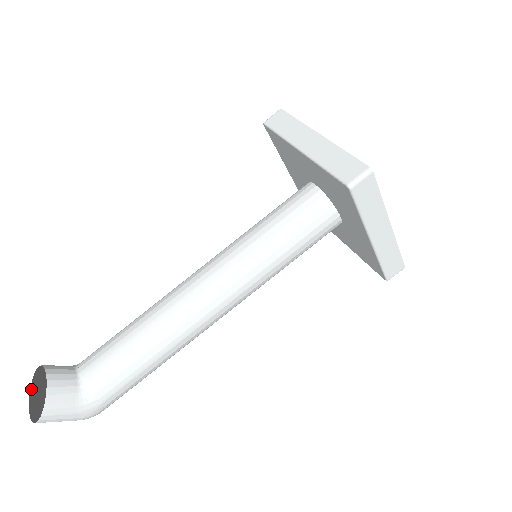
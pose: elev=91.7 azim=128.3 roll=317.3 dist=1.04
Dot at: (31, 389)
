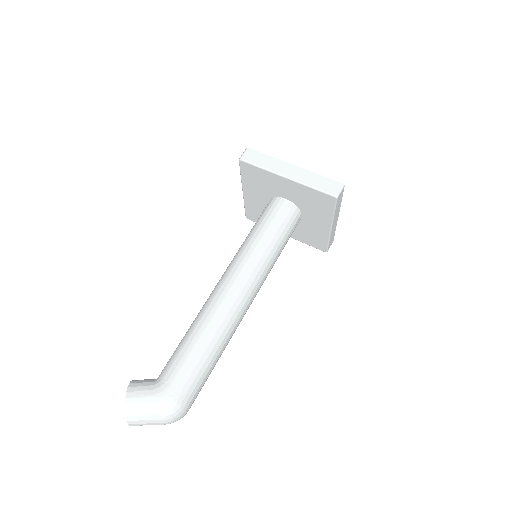
Dot at: occluded
